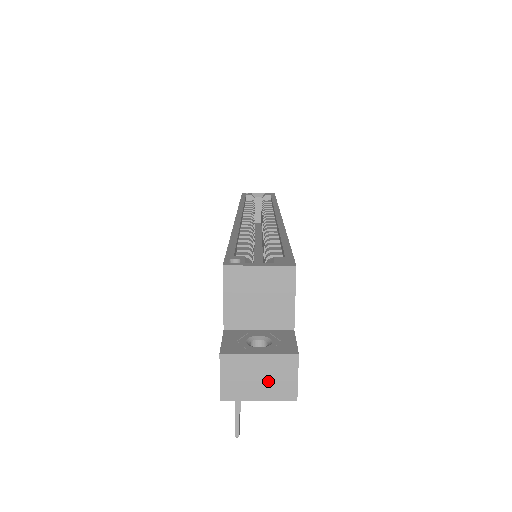
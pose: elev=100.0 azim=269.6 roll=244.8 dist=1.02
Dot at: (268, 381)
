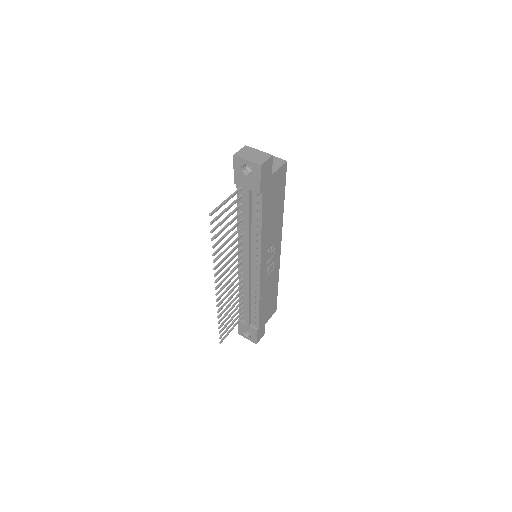
Dot at: (255, 157)
